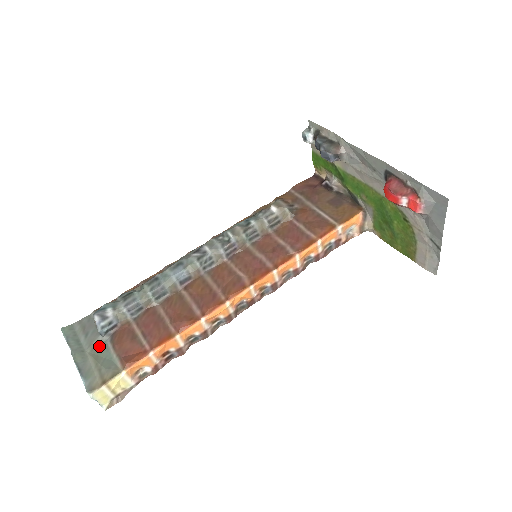
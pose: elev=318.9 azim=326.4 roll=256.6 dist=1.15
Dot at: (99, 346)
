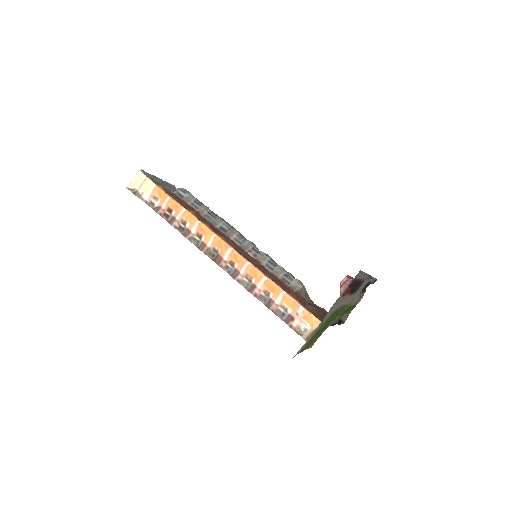
Dot at: (168, 189)
